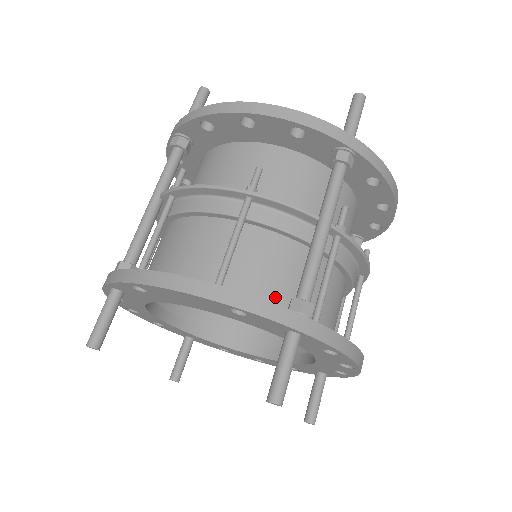
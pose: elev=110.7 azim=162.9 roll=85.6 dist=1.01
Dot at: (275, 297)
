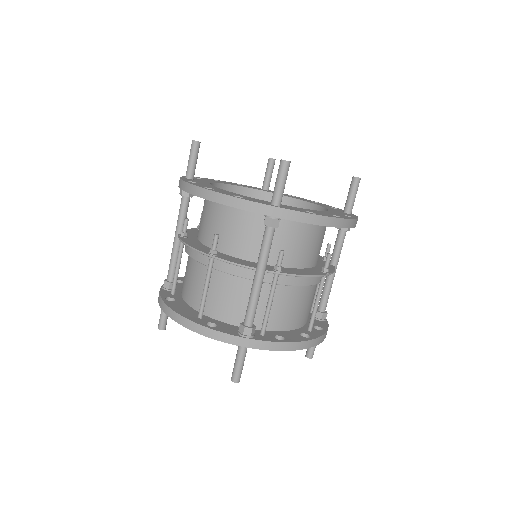
Dot at: (238, 316)
